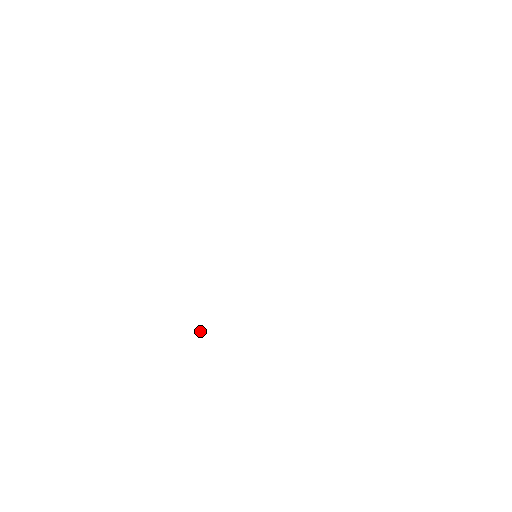
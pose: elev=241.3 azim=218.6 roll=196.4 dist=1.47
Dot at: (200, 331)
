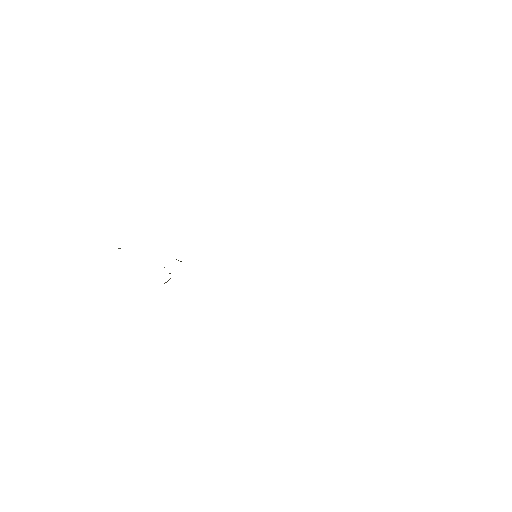
Dot at: occluded
